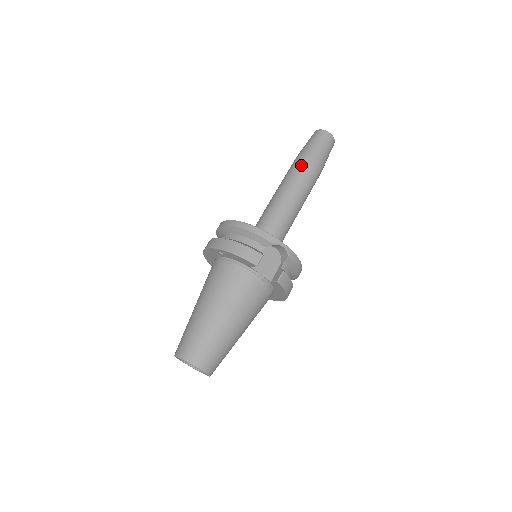
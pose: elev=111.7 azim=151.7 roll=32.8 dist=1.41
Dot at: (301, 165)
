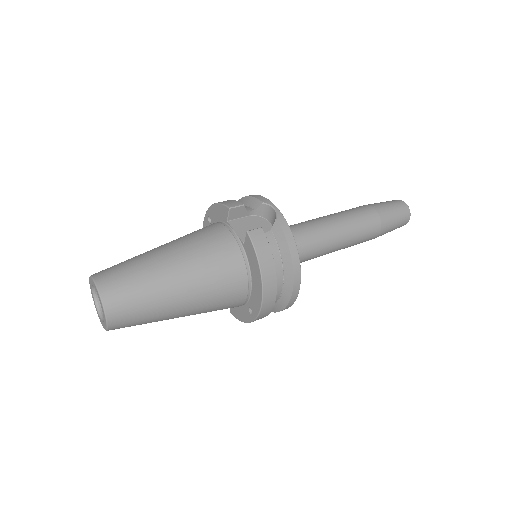
Dot at: (353, 208)
